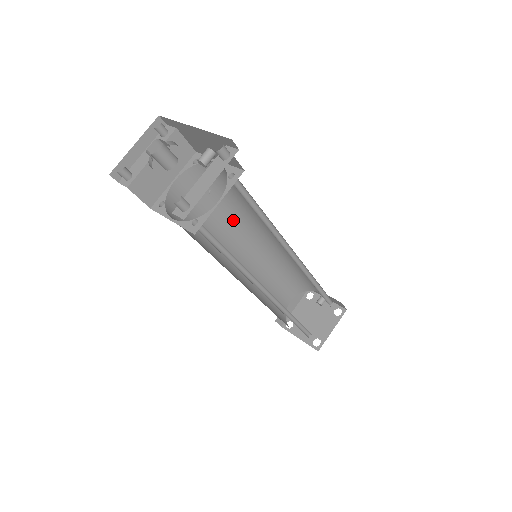
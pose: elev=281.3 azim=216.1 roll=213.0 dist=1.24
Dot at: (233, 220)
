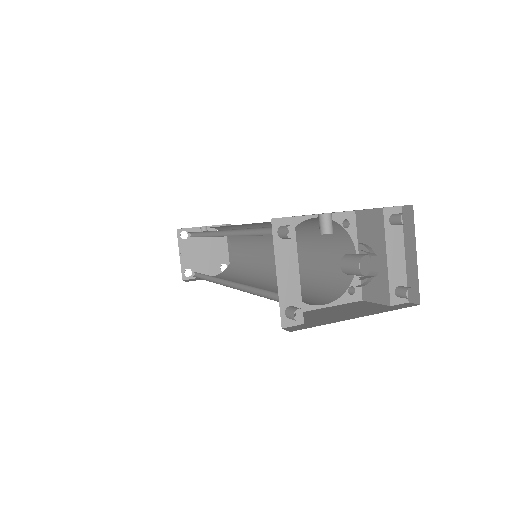
Dot at: occluded
